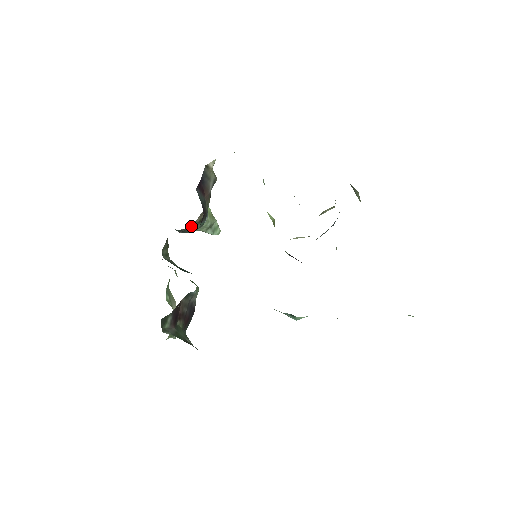
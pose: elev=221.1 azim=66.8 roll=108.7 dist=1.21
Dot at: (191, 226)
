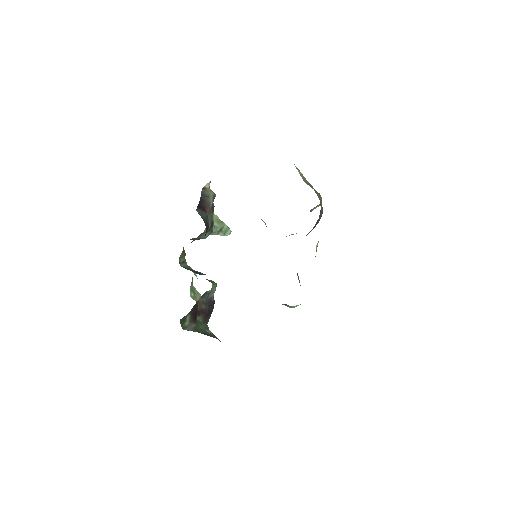
Dot at: (201, 235)
